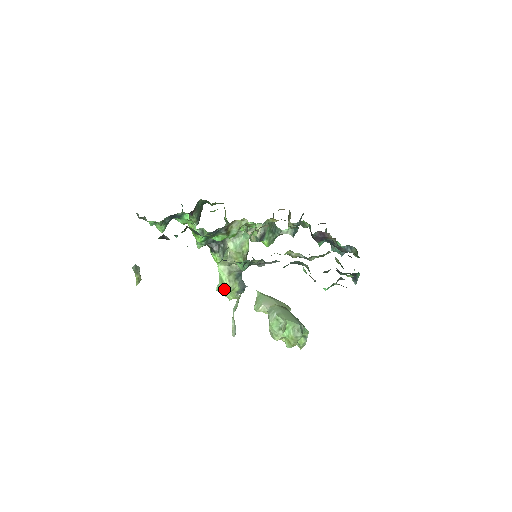
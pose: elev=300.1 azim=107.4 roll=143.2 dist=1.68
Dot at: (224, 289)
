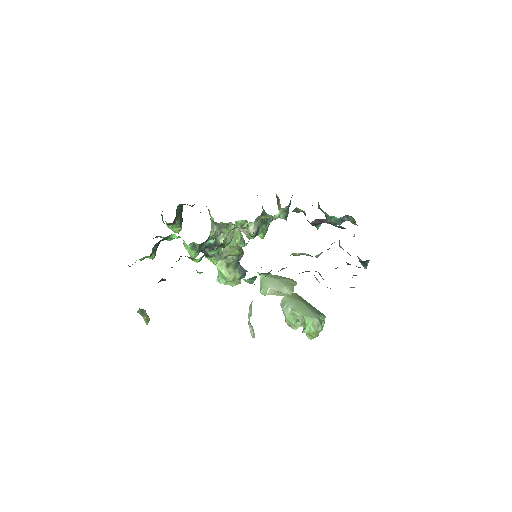
Dot at: (226, 281)
